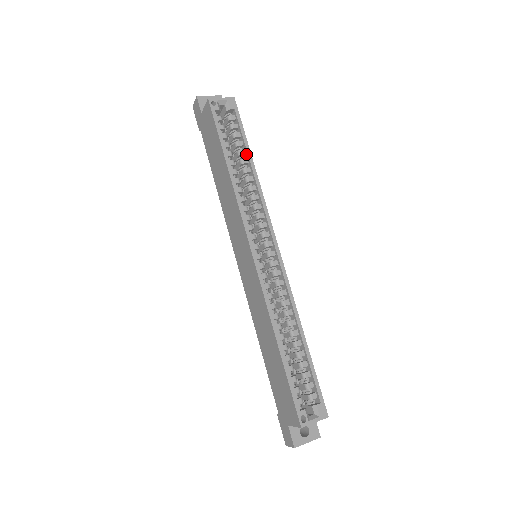
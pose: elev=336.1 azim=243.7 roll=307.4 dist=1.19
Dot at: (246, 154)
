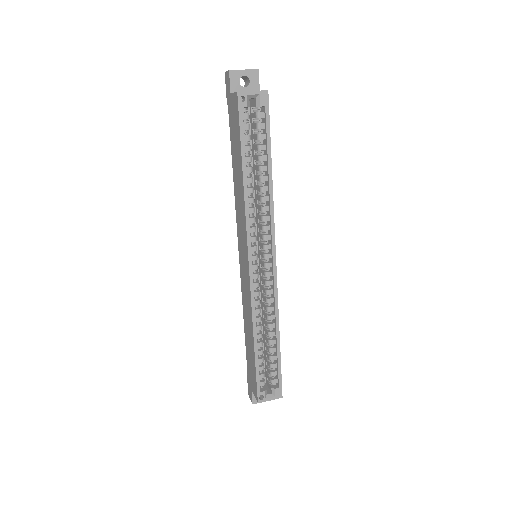
Dot at: (267, 161)
